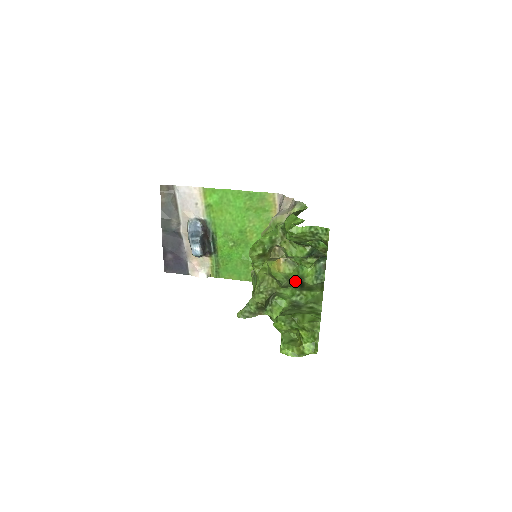
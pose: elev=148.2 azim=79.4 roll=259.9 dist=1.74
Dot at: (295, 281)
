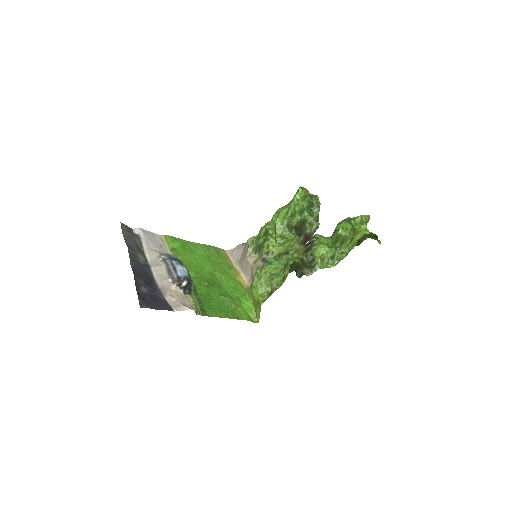
Dot at: occluded
